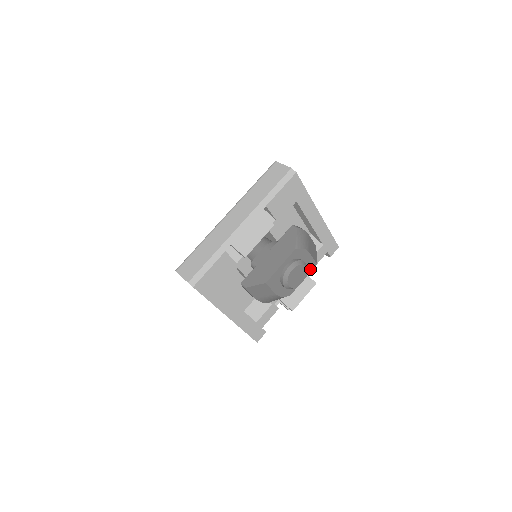
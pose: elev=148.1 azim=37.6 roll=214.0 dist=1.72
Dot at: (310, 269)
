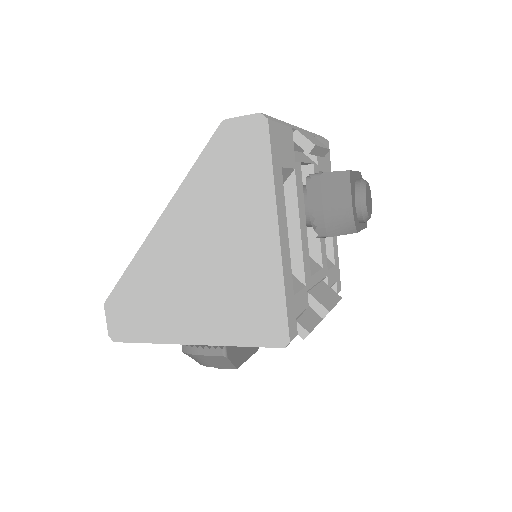
Dot at: (364, 224)
